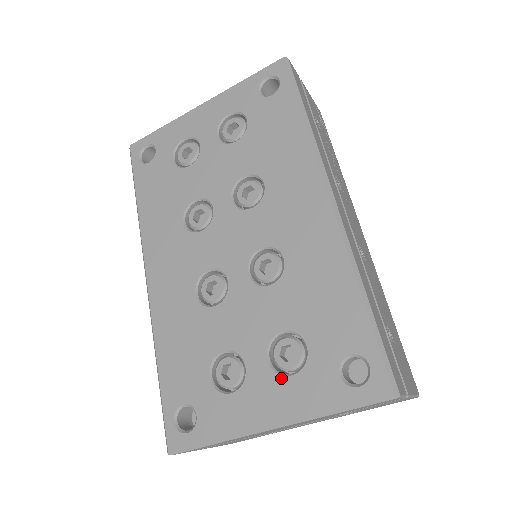
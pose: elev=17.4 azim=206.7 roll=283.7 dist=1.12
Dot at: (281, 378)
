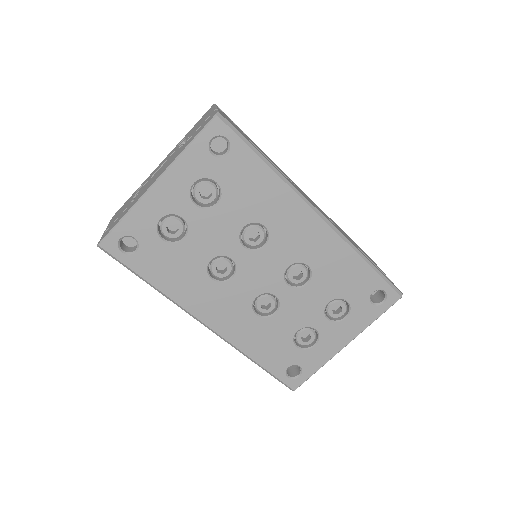
Dot at: (341, 323)
